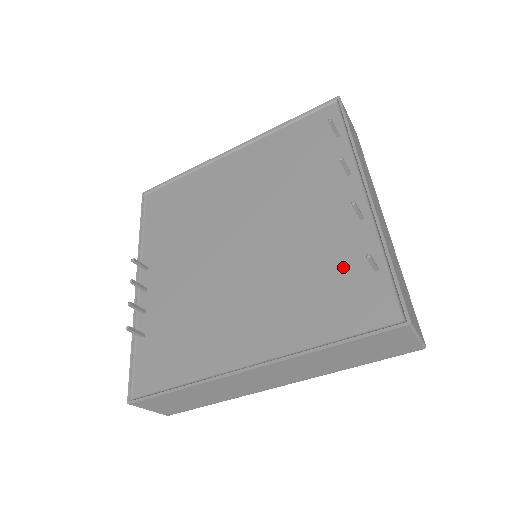
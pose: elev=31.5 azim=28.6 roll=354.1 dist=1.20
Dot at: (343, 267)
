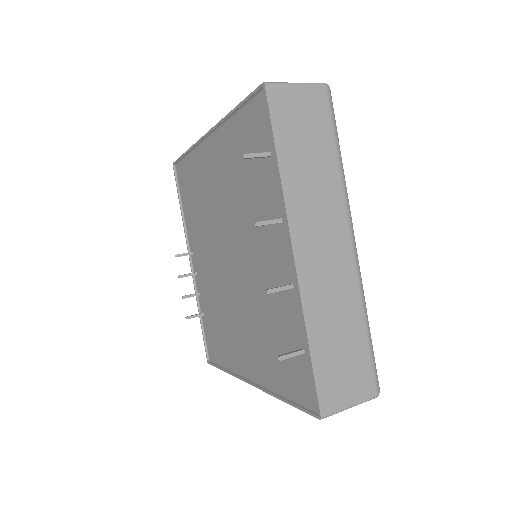
Dot at: (285, 333)
